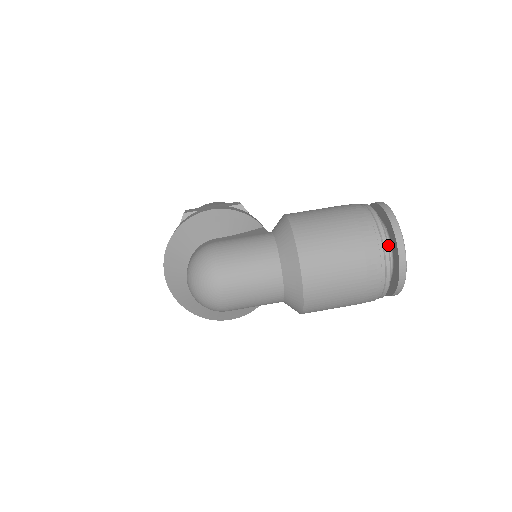
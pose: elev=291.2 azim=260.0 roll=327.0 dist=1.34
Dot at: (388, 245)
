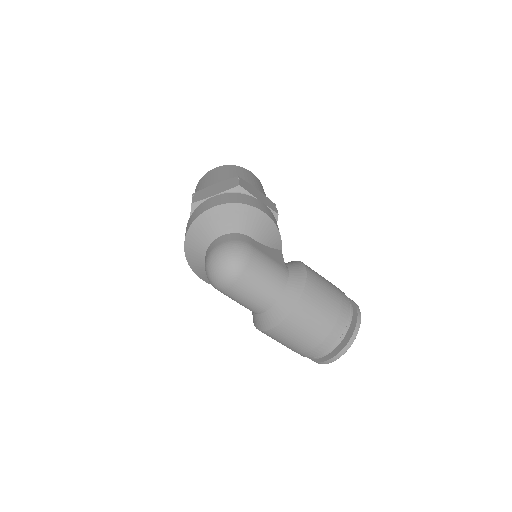
Dot at: occluded
